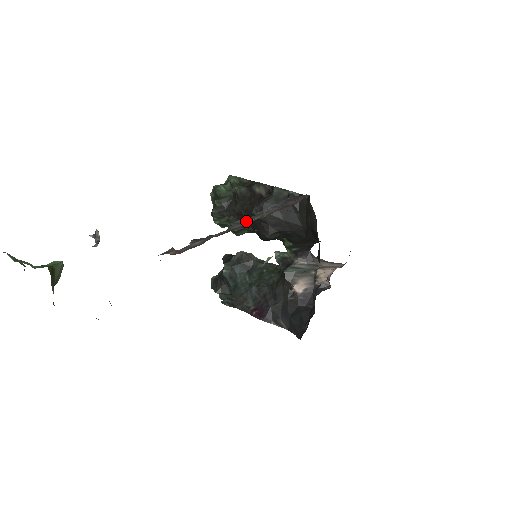
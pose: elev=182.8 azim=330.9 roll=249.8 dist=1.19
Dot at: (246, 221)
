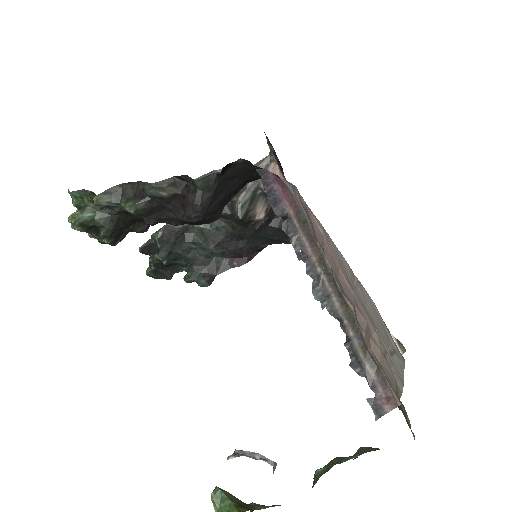
Dot at: (320, 286)
